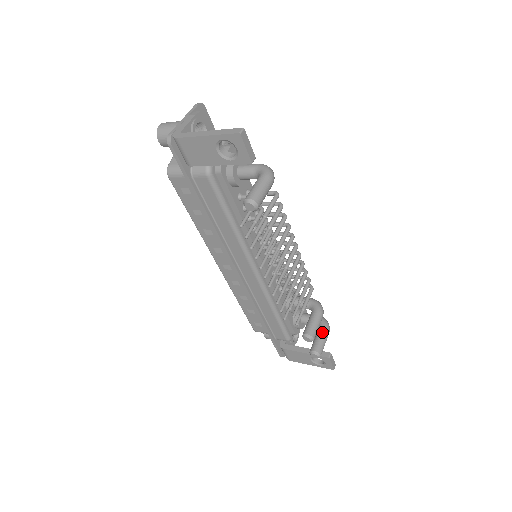
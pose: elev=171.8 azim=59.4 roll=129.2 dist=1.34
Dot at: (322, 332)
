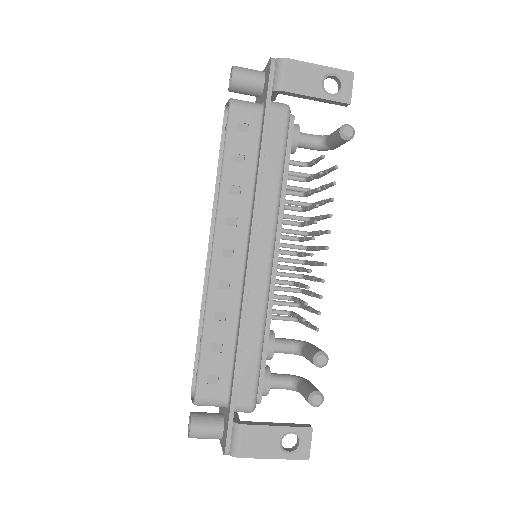
Dot at: (309, 381)
